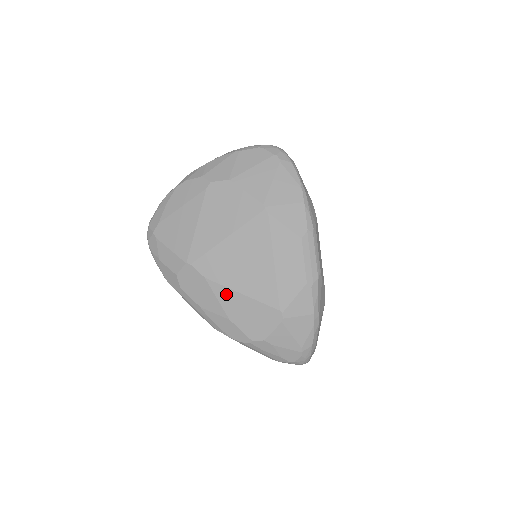
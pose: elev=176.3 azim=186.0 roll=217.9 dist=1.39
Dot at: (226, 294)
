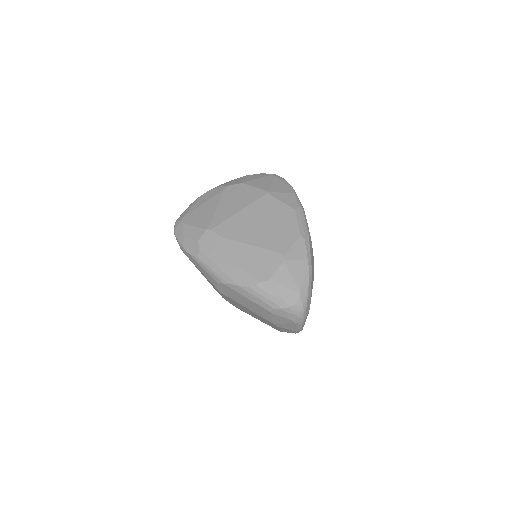
Dot at: (238, 247)
